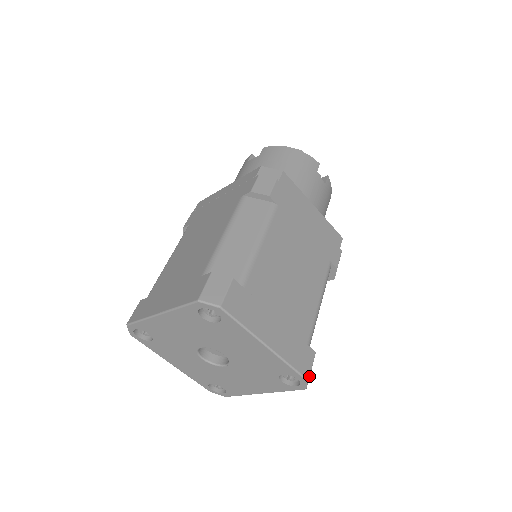
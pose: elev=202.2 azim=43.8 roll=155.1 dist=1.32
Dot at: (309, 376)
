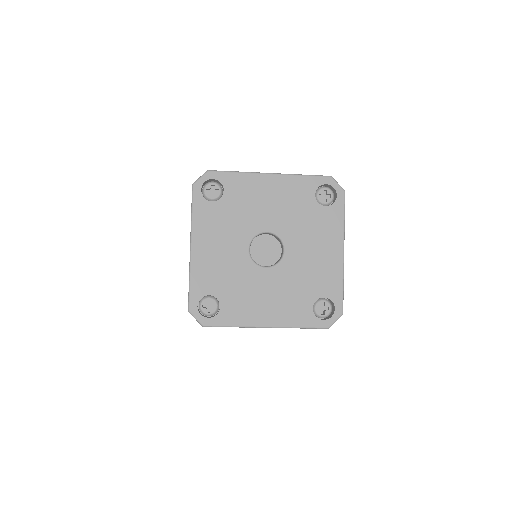
Dot at: (342, 313)
